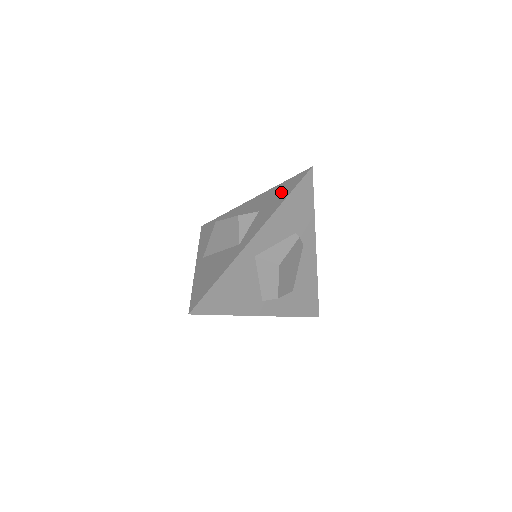
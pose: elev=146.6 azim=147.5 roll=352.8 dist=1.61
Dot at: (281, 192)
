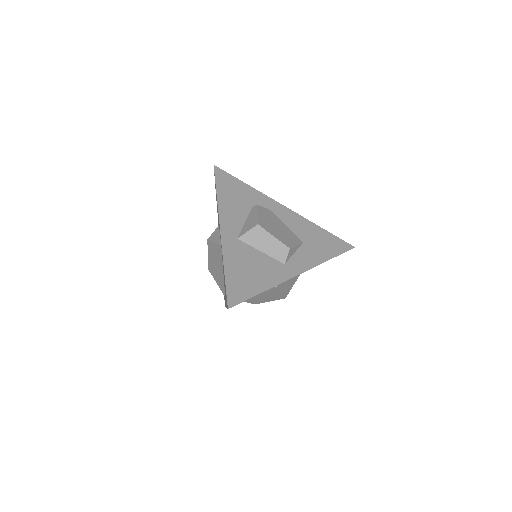
Dot at: occluded
